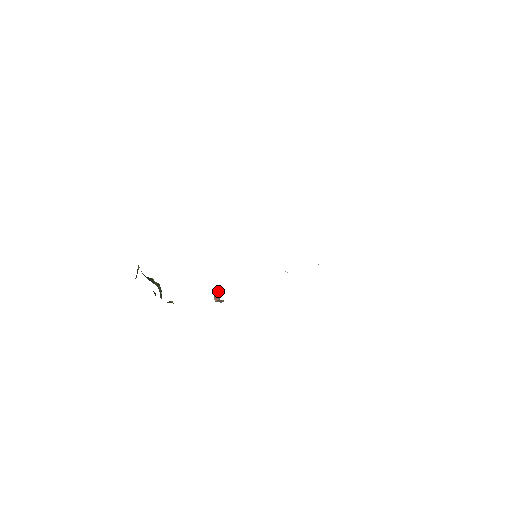
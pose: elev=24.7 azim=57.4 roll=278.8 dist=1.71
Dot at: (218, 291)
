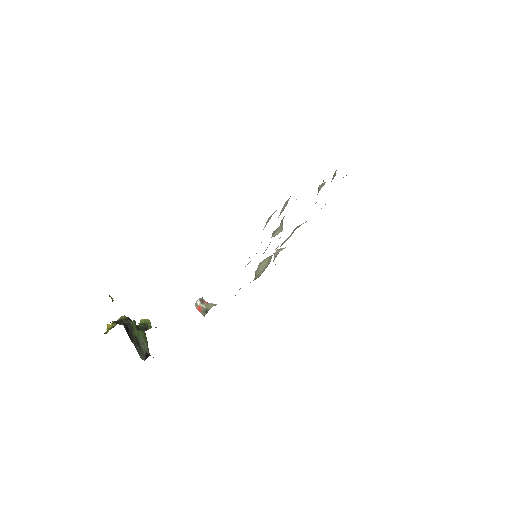
Dot at: (204, 307)
